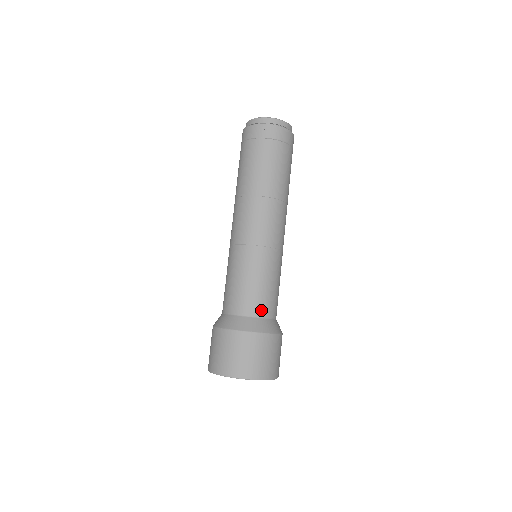
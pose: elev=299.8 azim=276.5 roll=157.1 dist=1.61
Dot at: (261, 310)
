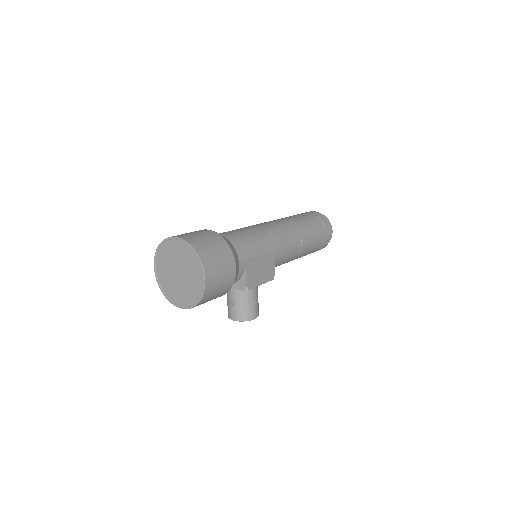
Dot at: (231, 237)
